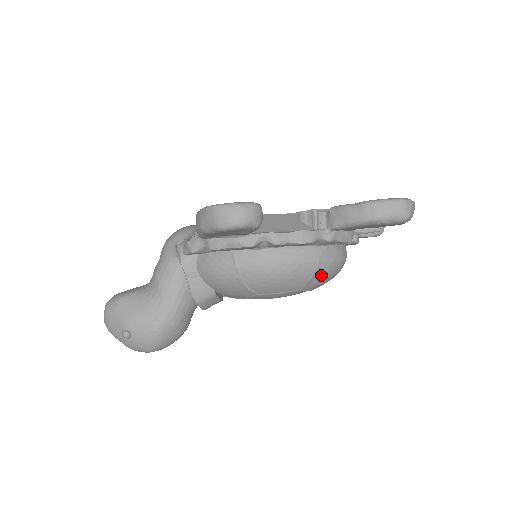
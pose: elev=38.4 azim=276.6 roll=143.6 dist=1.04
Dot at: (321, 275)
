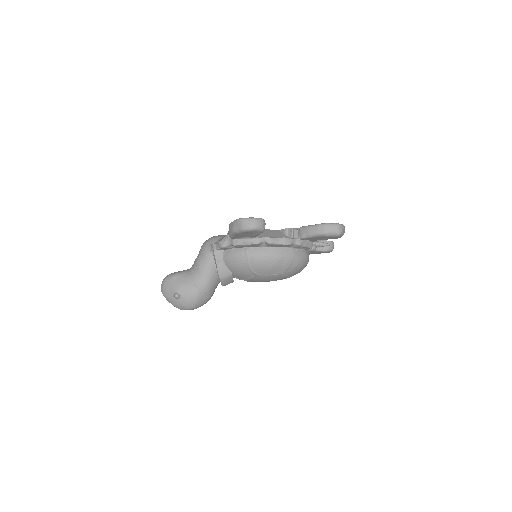
Dot at: (294, 266)
